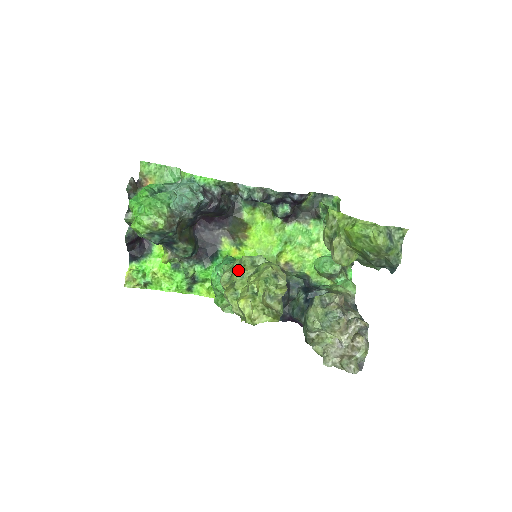
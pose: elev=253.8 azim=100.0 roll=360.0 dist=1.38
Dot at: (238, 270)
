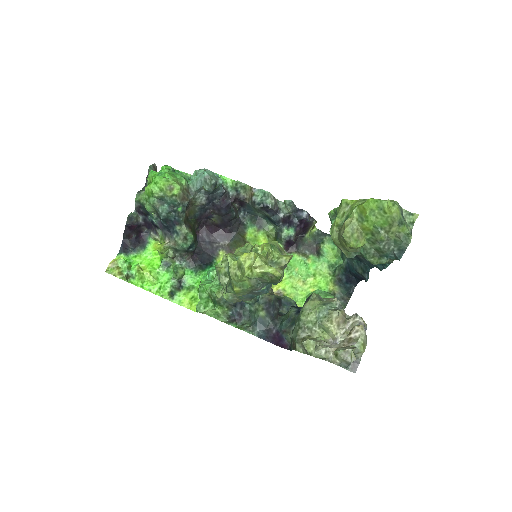
Dot at: (240, 247)
